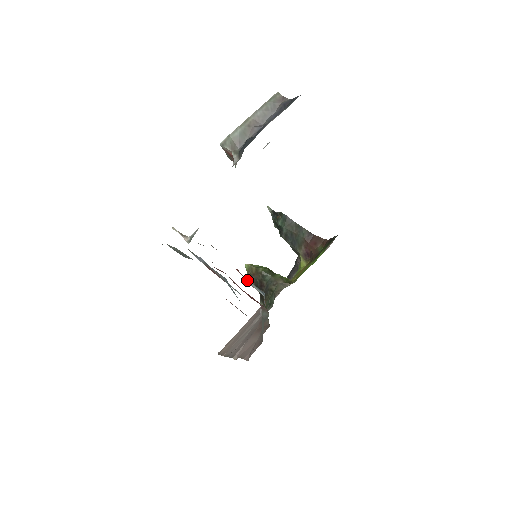
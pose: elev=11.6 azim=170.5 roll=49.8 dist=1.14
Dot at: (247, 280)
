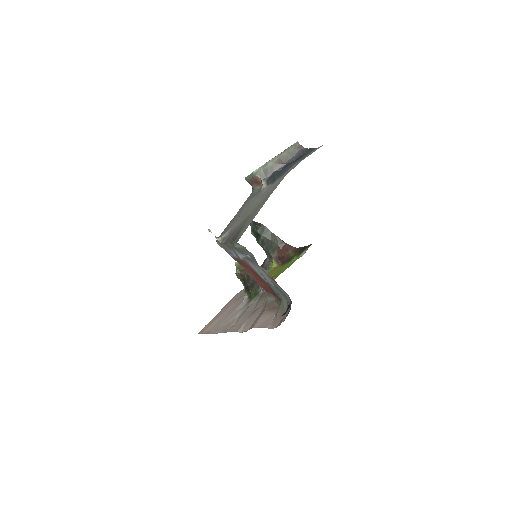
Dot at: occluded
